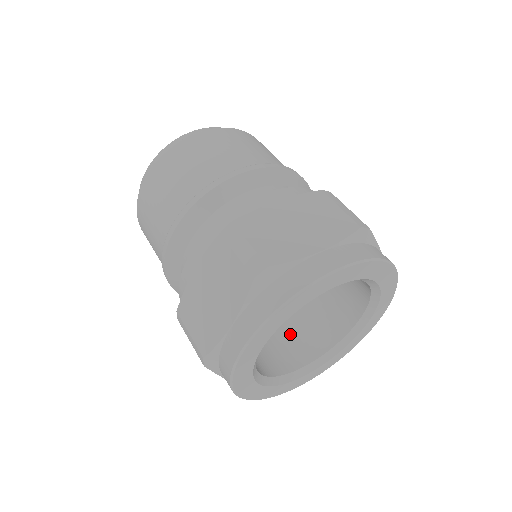
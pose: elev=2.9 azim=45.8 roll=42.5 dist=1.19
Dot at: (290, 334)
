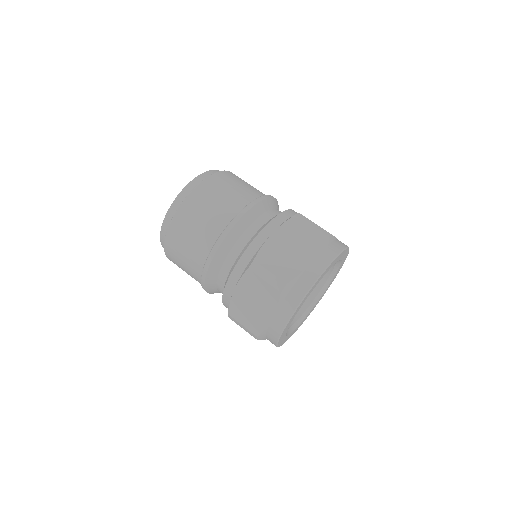
Dot at: occluded
